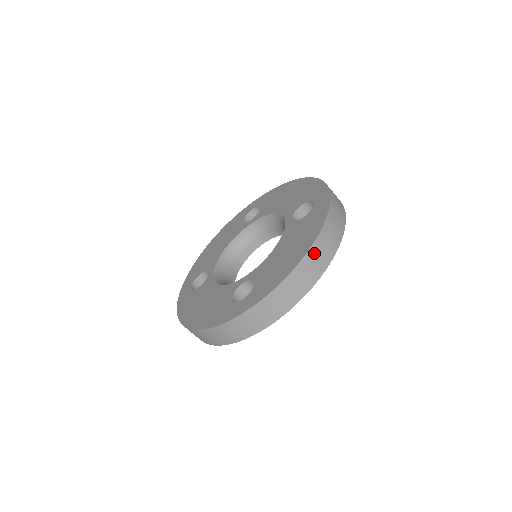
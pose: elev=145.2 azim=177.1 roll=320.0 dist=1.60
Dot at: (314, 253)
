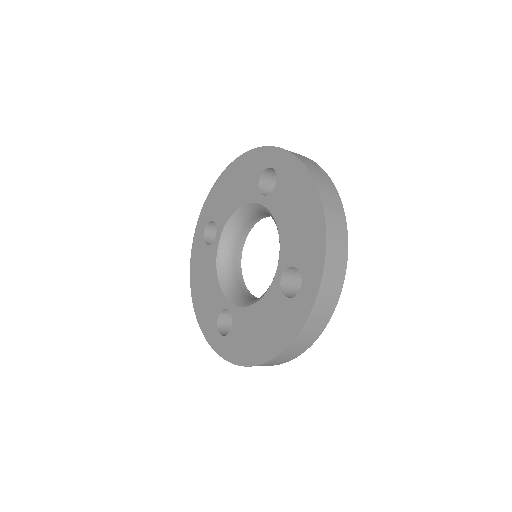
Dot at: (325, 196)
